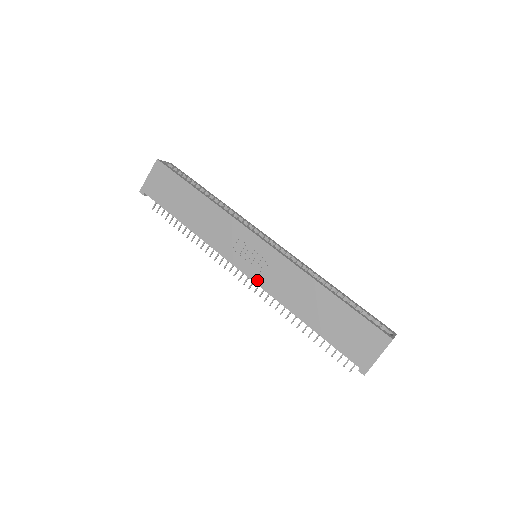
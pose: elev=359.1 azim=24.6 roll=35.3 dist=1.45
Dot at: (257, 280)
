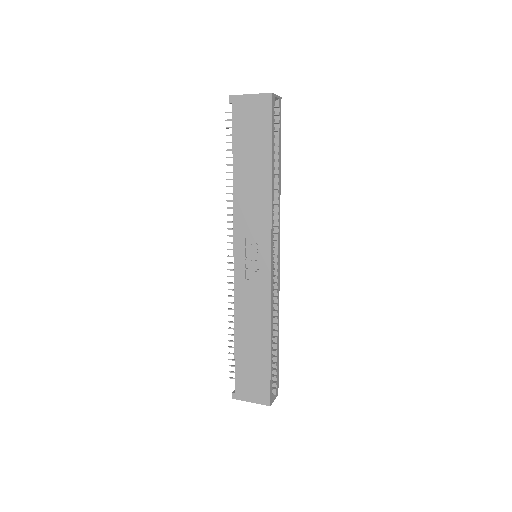
Dot at: (237, 277)
